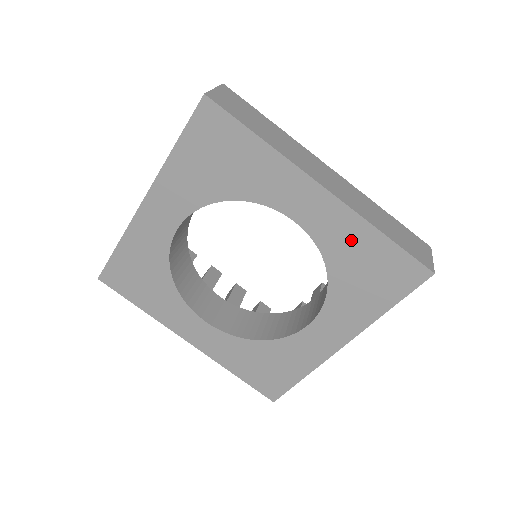
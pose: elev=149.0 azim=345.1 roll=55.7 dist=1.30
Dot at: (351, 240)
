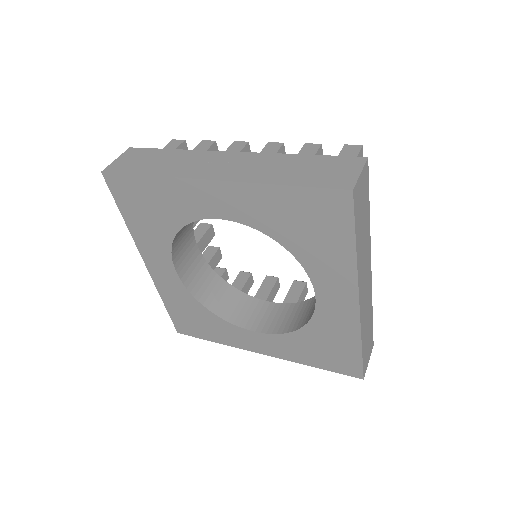
Dot at: (338, 332)
